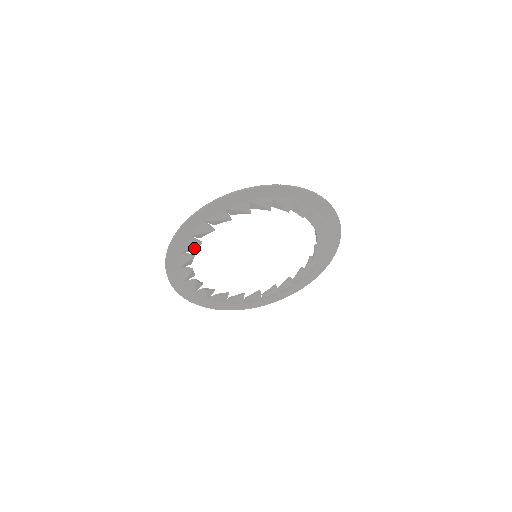
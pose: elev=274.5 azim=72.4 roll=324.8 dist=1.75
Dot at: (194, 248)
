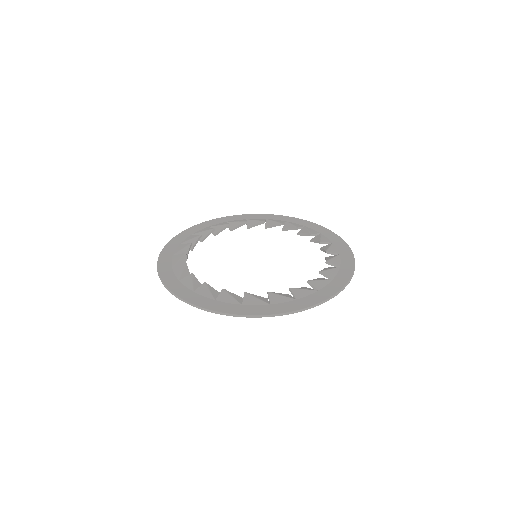
Dot at: (186, 252)
